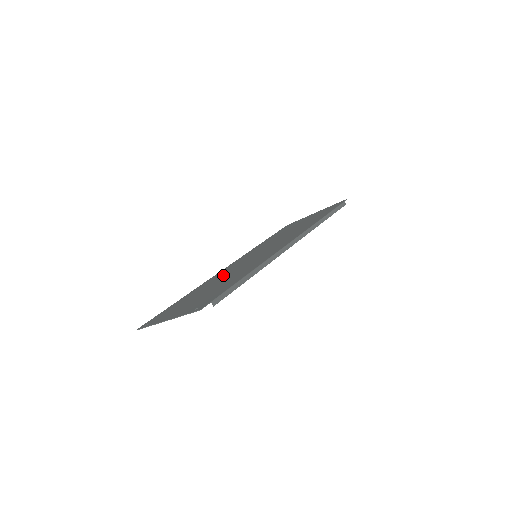
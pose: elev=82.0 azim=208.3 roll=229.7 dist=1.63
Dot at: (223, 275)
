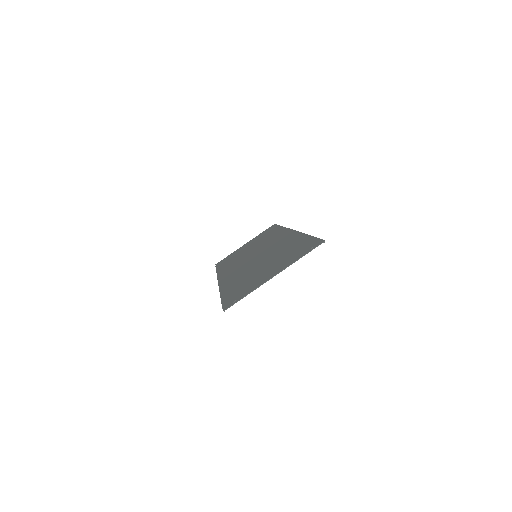
Dot at: (247, 269)
